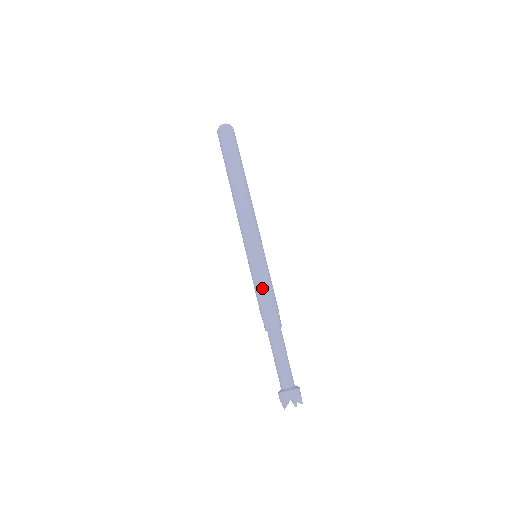
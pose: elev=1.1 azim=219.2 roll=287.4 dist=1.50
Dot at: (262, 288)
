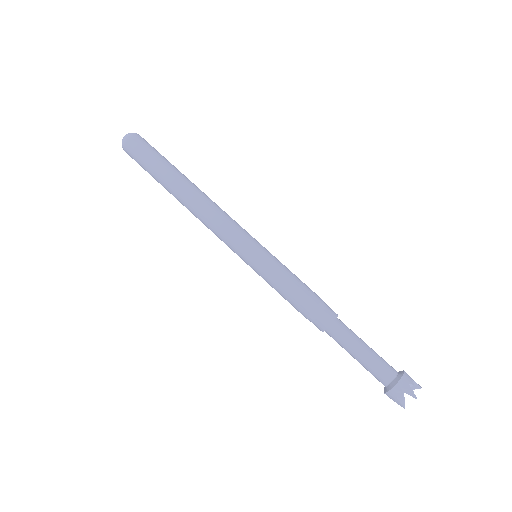
Dot at: (296, 278)
